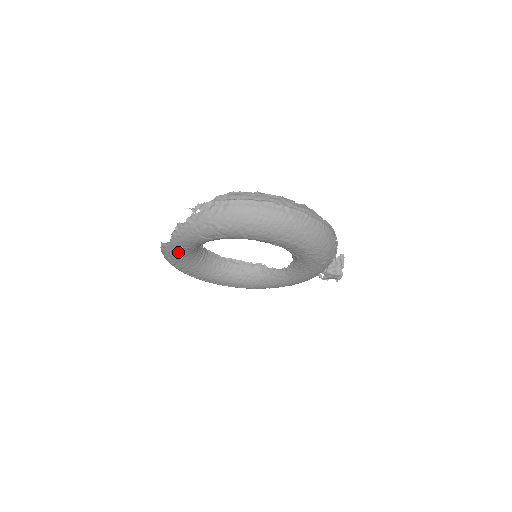
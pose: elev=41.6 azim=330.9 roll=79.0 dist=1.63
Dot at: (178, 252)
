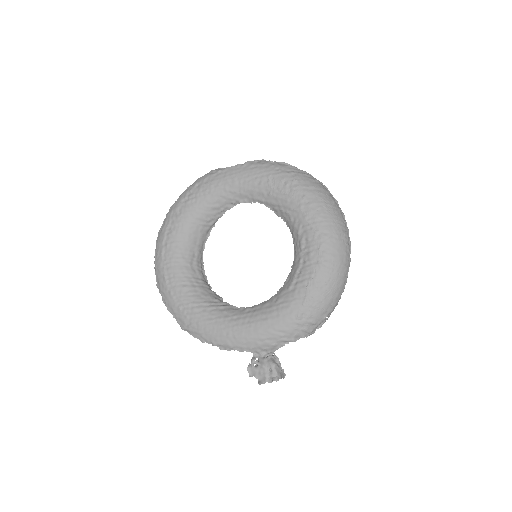
Dot at: (220, 182)
